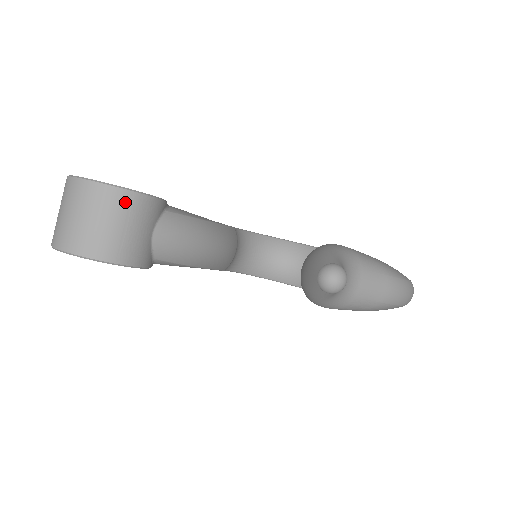
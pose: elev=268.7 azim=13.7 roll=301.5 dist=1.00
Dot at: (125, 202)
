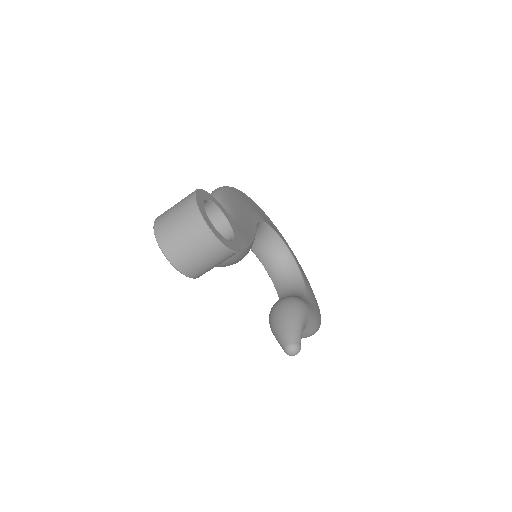
Dot at: (223, 255)
